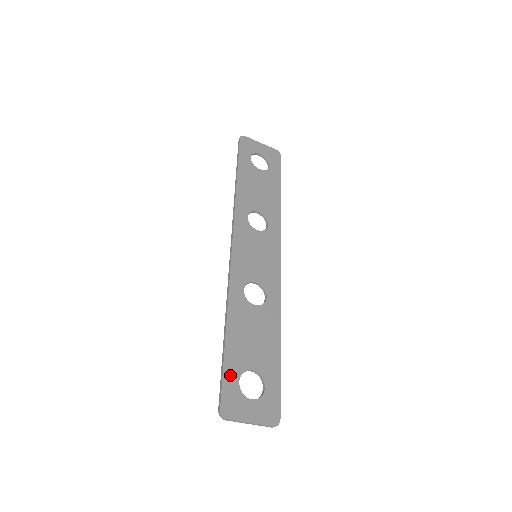
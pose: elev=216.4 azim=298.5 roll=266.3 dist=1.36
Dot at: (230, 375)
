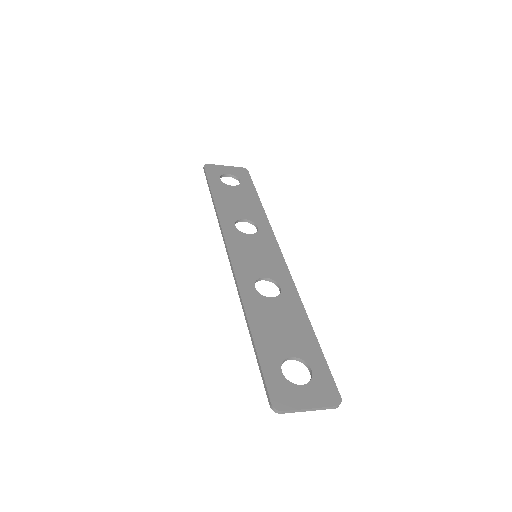
Dot at: (269, 367)
